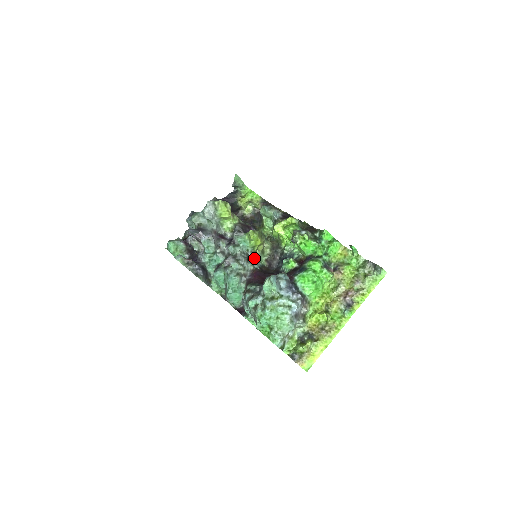
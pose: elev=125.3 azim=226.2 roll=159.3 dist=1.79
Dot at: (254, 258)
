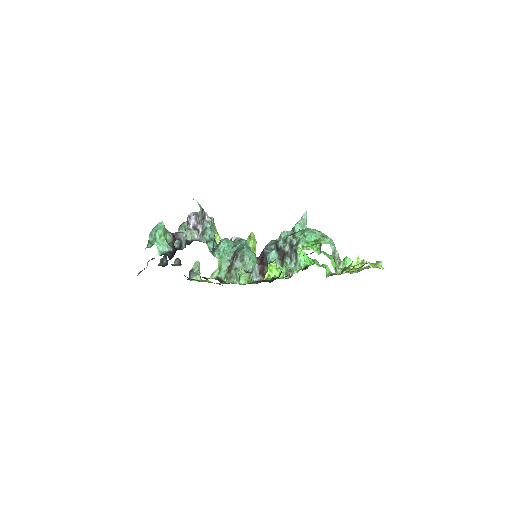
Dot at: occluded
